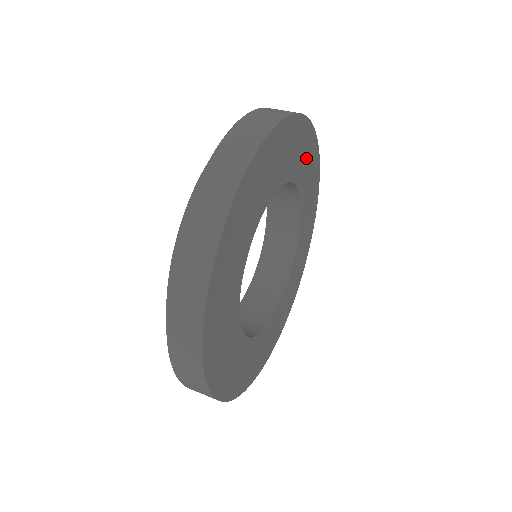
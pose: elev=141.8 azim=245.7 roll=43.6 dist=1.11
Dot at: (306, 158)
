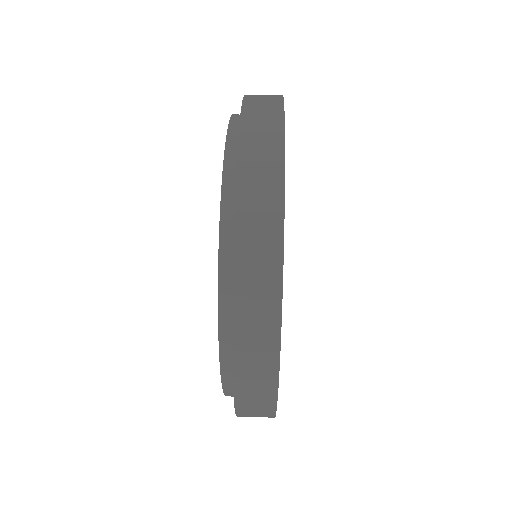
Dot at: occluded
